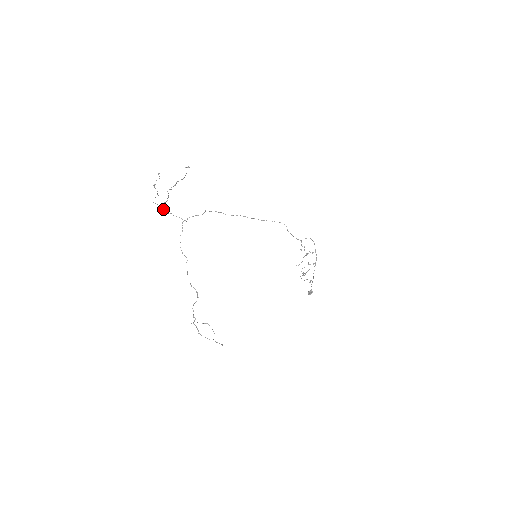
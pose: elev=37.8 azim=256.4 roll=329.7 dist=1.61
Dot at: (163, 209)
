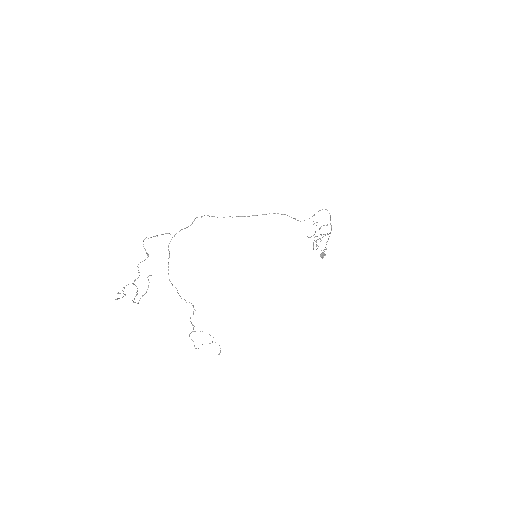
Dot at: (144, 239)
